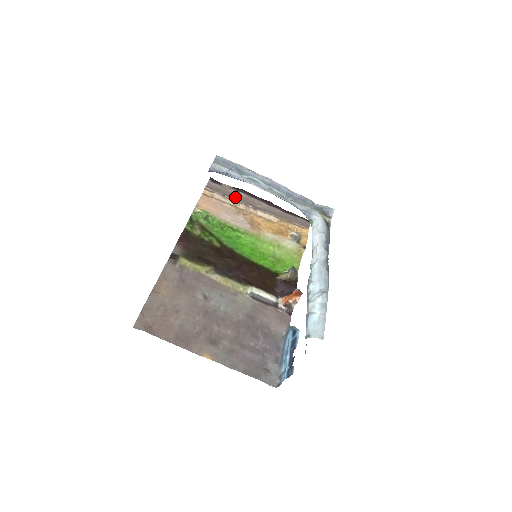
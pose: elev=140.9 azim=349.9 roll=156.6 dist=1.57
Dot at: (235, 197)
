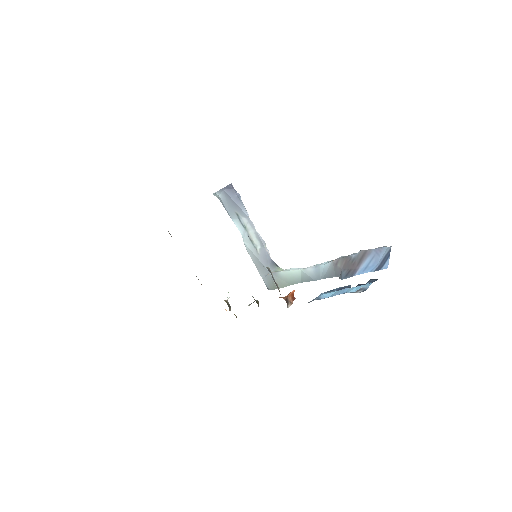
Dot at: occluded
